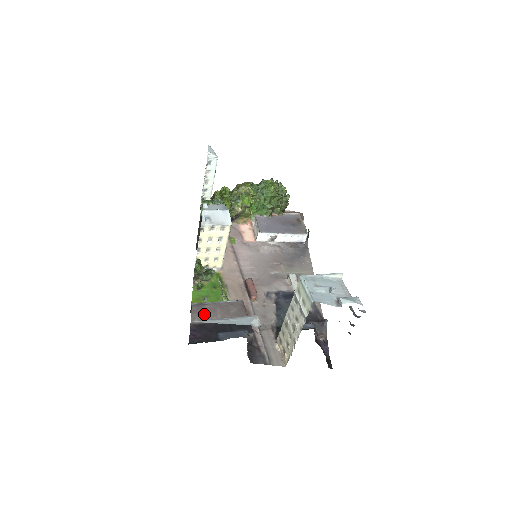
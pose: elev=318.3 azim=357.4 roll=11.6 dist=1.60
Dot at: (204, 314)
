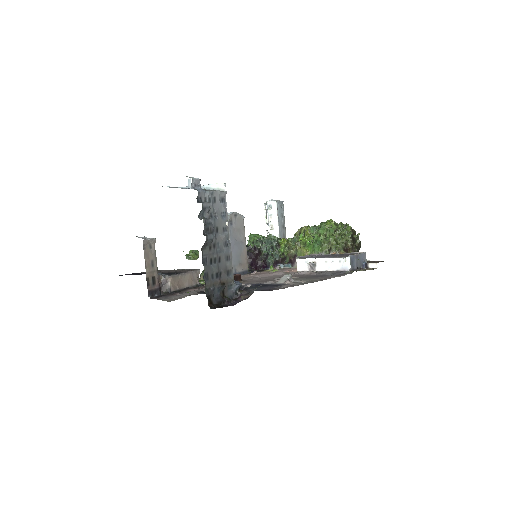
Dot at: occluded
